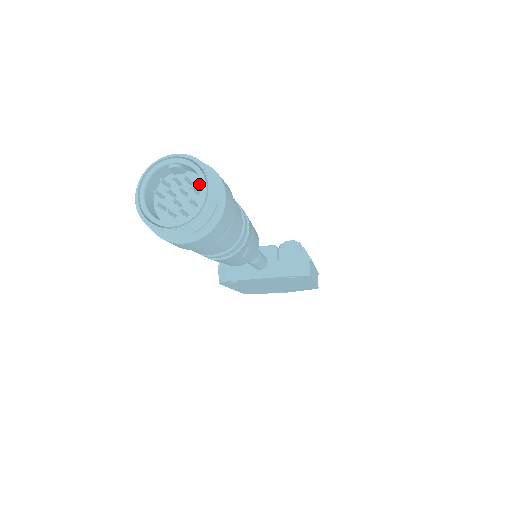
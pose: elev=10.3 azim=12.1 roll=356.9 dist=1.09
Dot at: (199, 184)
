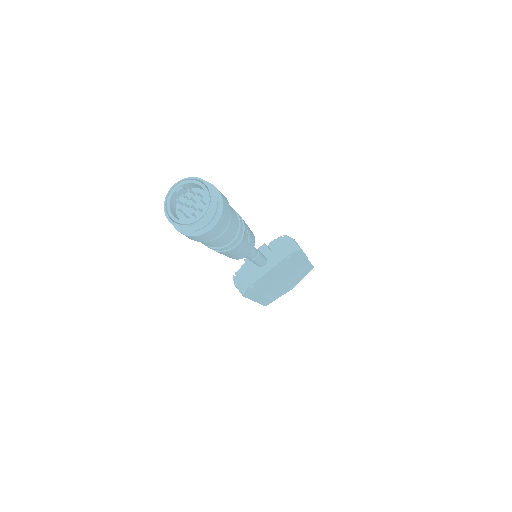
Dot at: (199, 192)
